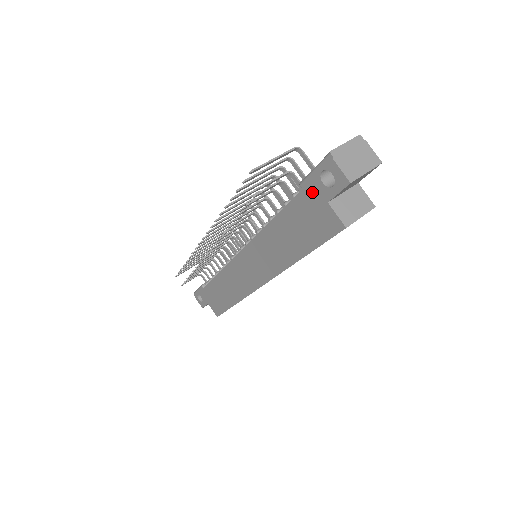
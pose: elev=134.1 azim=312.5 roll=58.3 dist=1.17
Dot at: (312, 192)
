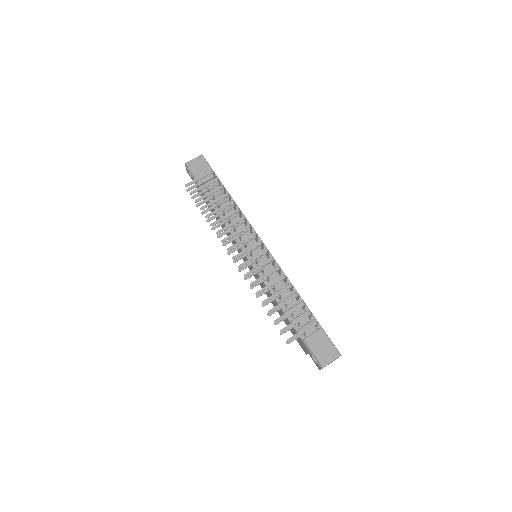
Dot at: (306, 347)
